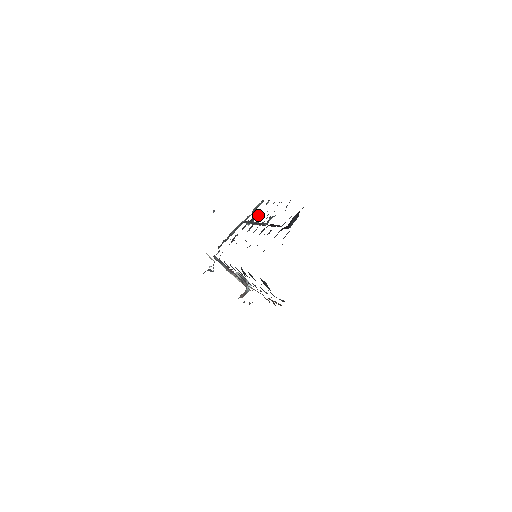
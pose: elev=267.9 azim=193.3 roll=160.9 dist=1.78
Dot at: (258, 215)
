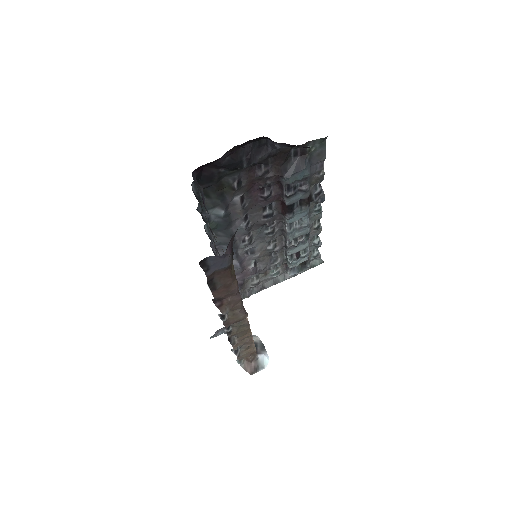
Dot at: (307, 267)
